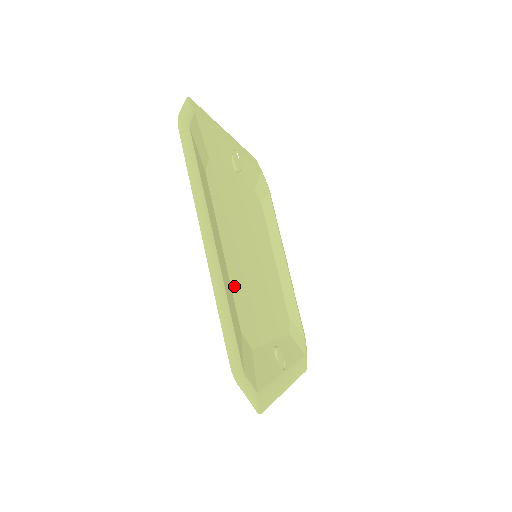
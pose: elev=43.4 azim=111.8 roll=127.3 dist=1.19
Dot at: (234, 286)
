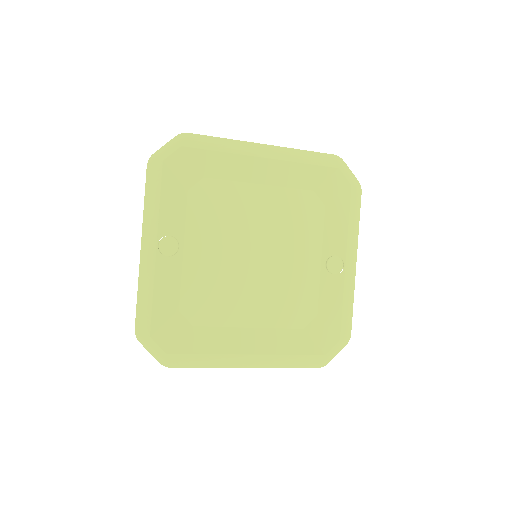
Dot at: (275, 321)
